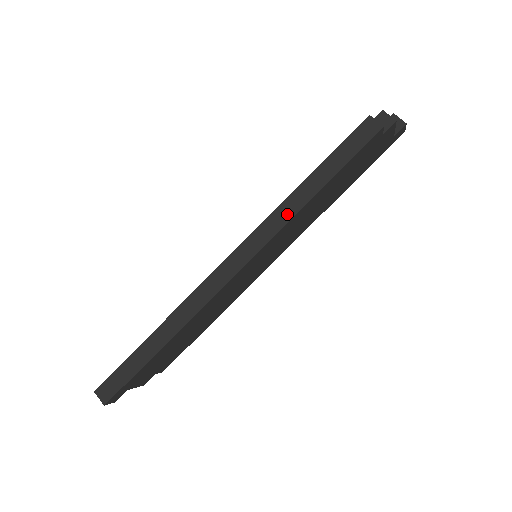
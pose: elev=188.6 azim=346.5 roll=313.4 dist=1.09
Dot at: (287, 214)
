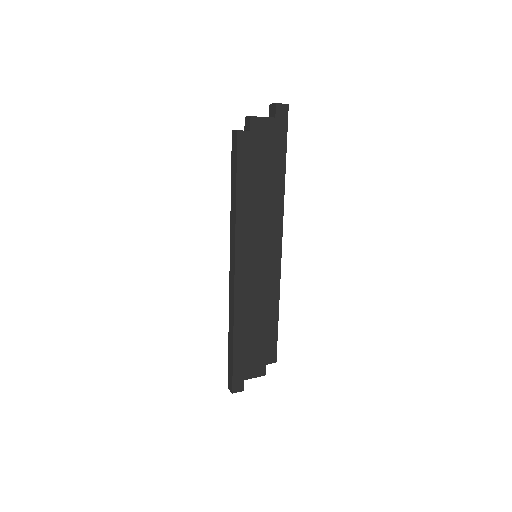
Dot at: (234, 222)
